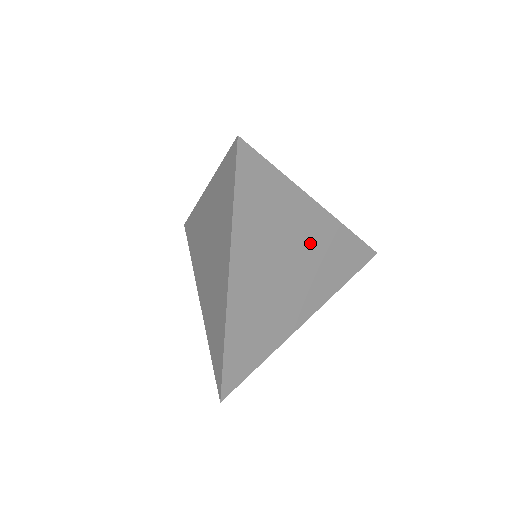
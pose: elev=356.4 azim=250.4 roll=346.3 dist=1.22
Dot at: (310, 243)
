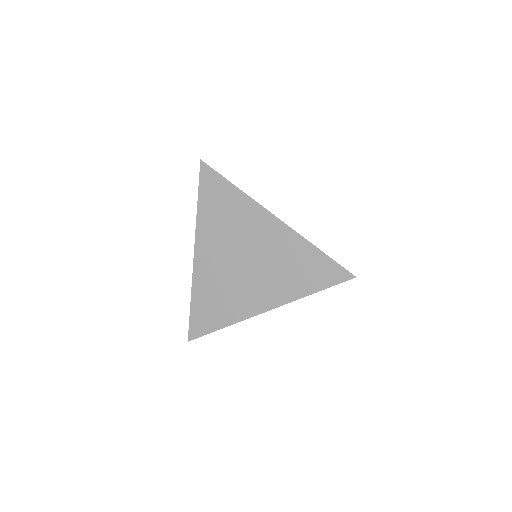
Dot at: (266, 245)
